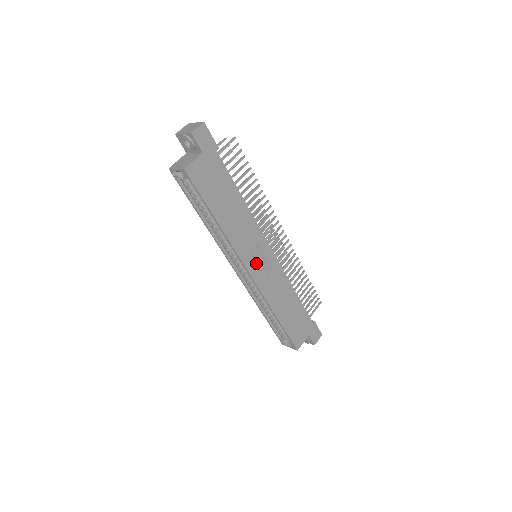
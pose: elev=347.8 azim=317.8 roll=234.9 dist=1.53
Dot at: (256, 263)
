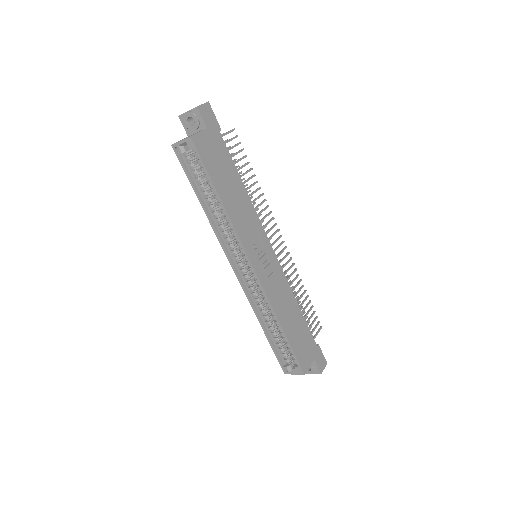
Dot at: (258, 257)
